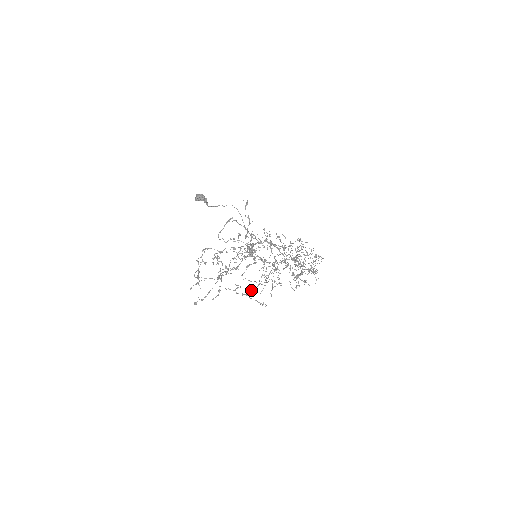
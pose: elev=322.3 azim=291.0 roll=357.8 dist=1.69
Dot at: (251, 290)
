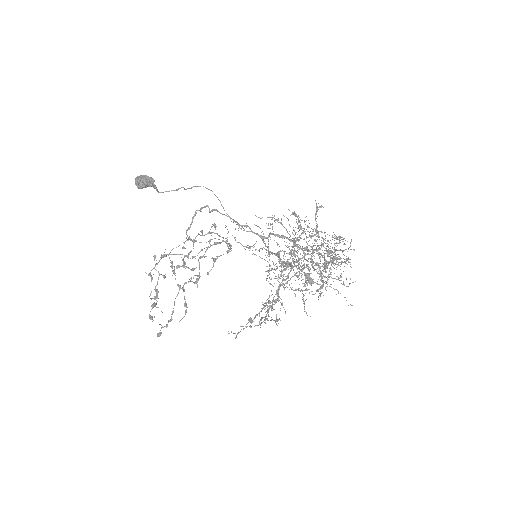
Dot at: (268, 309)
